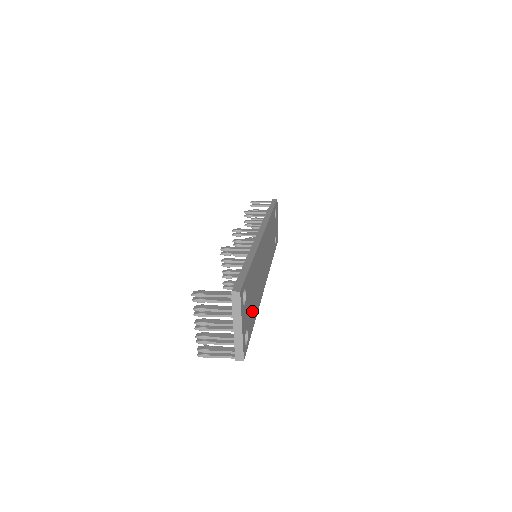
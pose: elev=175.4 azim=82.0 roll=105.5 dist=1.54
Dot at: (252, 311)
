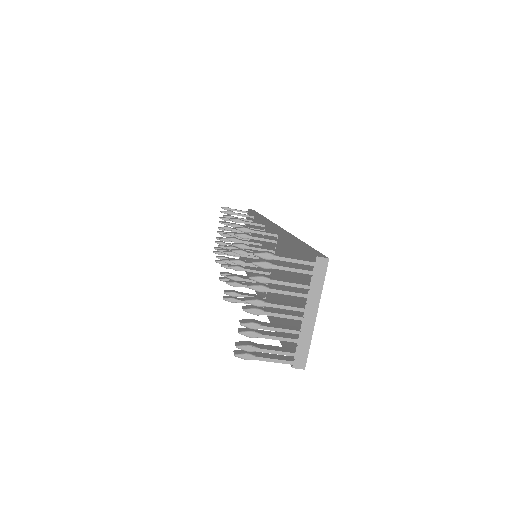
Dot at: occluded
